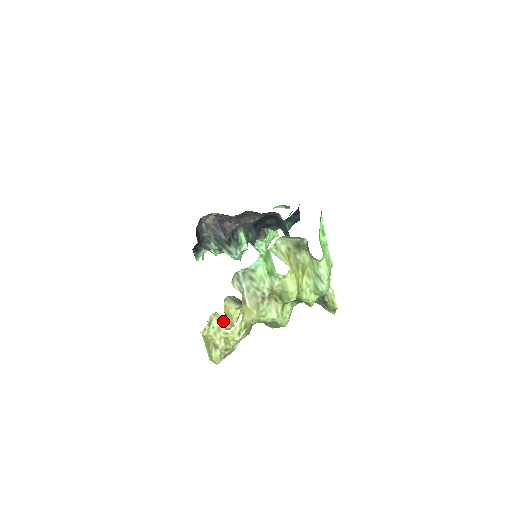
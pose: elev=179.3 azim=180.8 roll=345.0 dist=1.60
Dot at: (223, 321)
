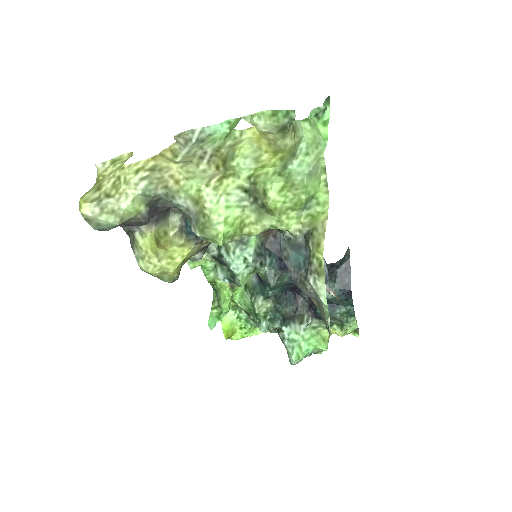
Dot at: (146, 233)
